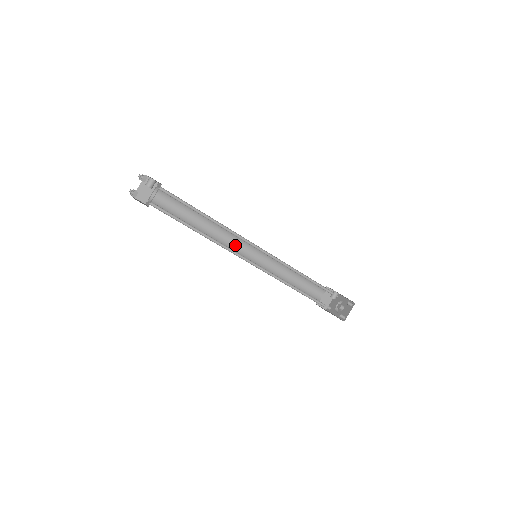
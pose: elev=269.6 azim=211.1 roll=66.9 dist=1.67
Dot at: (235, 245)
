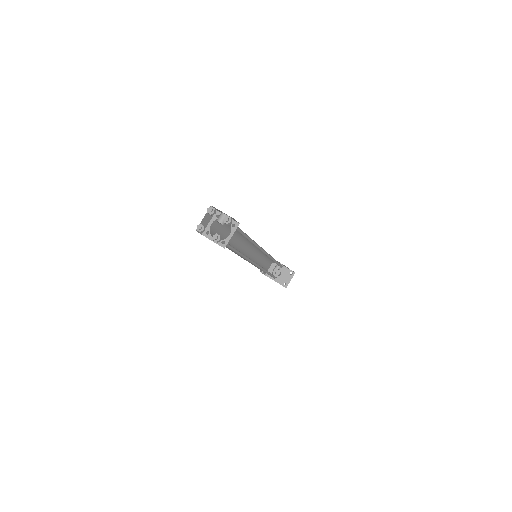
Dot at: (243, 249)
